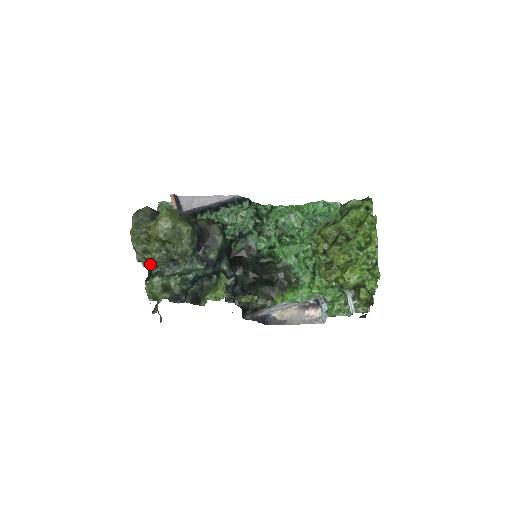
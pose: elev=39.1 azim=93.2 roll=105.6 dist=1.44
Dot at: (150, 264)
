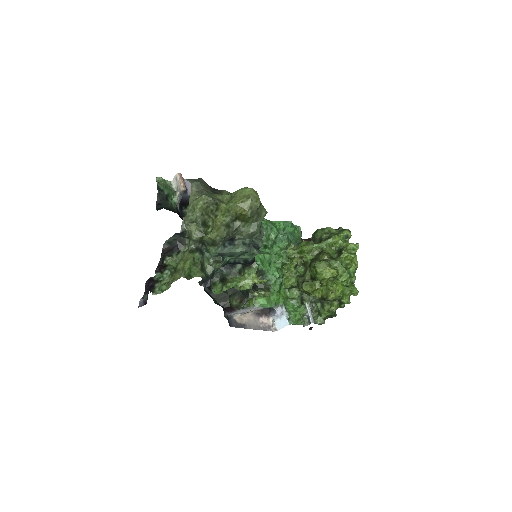
Dot at: (203, 238)
